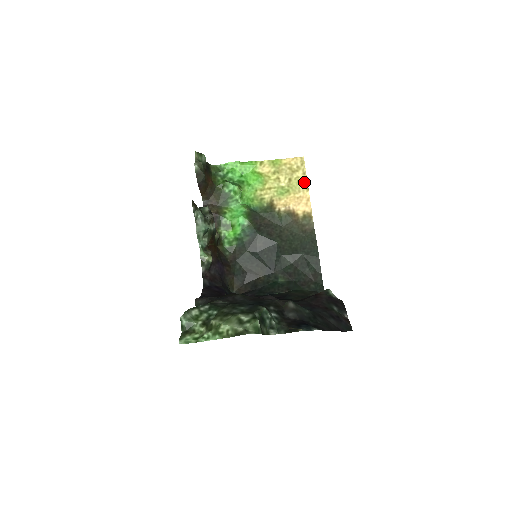
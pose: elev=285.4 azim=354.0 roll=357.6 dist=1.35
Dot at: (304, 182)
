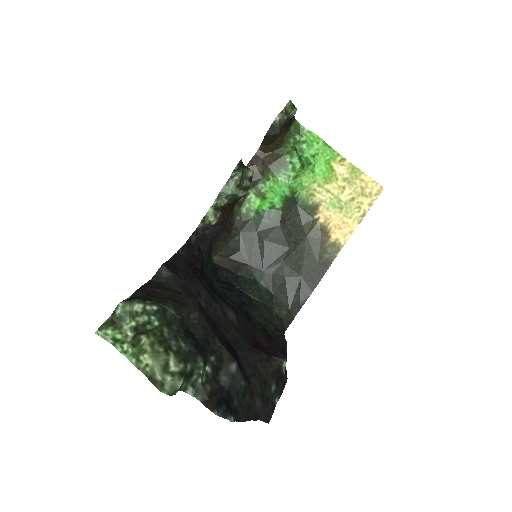
Dot at: (363, 213)
